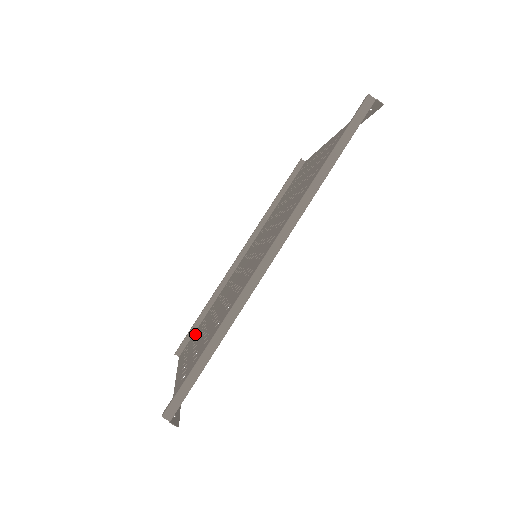
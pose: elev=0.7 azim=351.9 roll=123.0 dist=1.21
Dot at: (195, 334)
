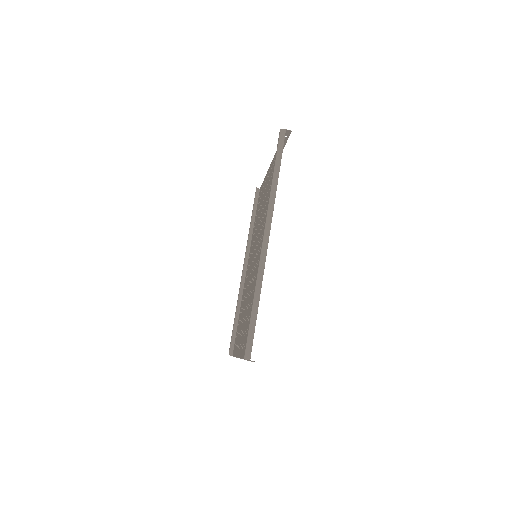
Dot at: (237, 333)
